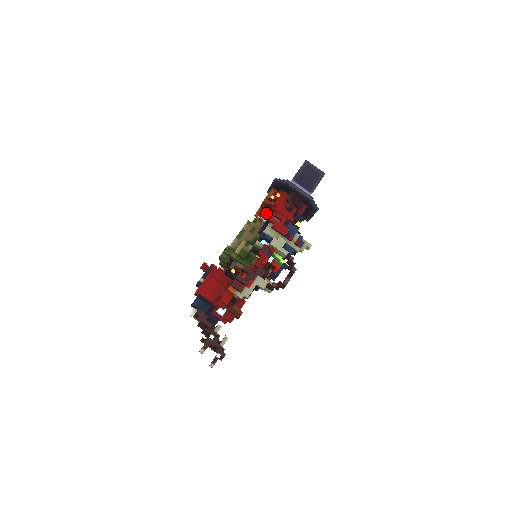
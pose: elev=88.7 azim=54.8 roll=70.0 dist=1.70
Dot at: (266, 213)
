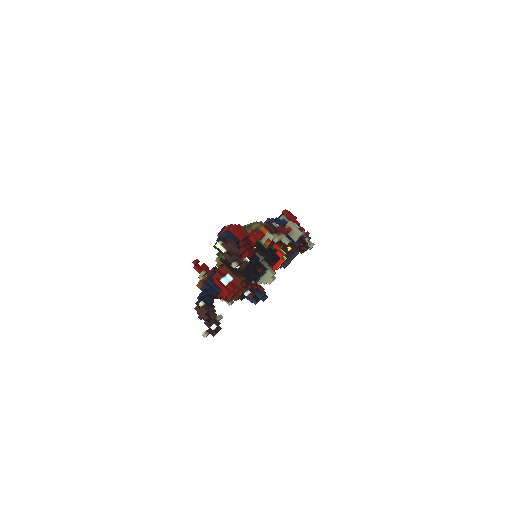
Dot at: occluded
